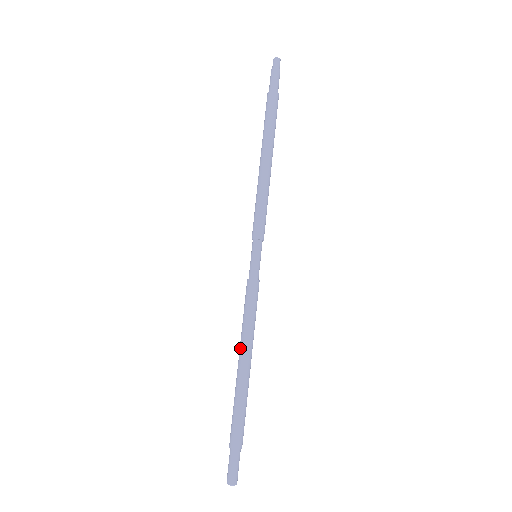
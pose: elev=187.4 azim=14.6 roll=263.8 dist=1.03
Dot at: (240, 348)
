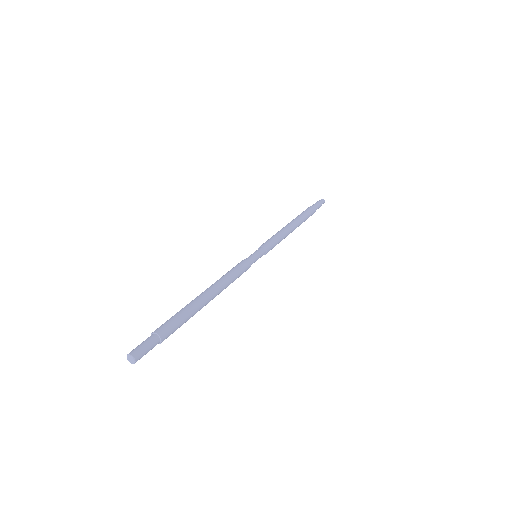
Dot at: occluded
